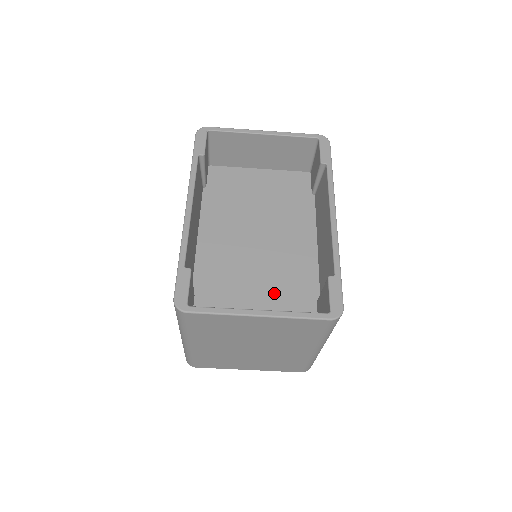
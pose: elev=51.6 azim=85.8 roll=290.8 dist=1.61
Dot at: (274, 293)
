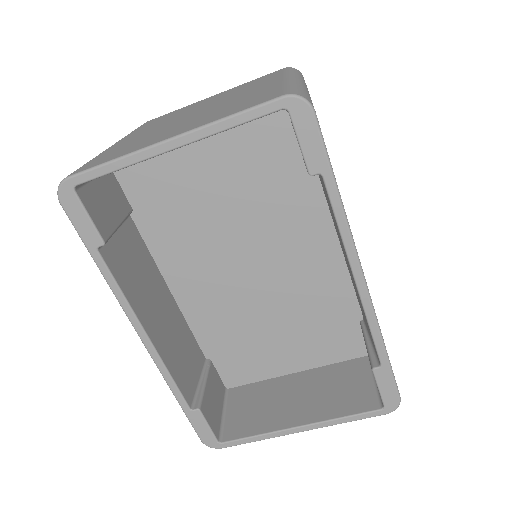
Dot at: (302, 330)
